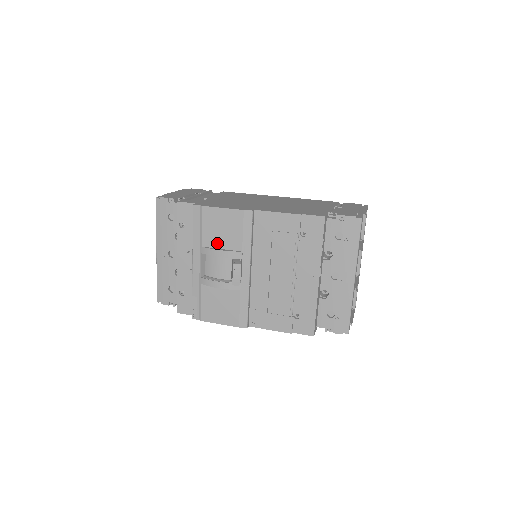
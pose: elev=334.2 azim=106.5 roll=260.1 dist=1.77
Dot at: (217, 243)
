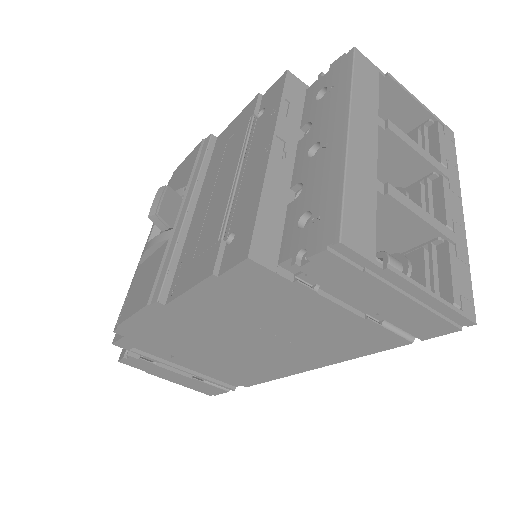
Dot at: occluded
